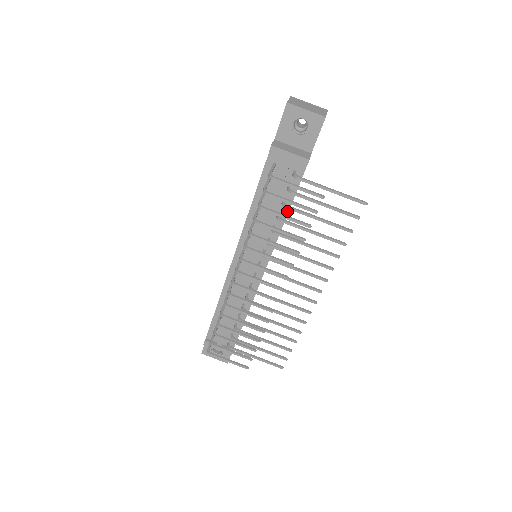
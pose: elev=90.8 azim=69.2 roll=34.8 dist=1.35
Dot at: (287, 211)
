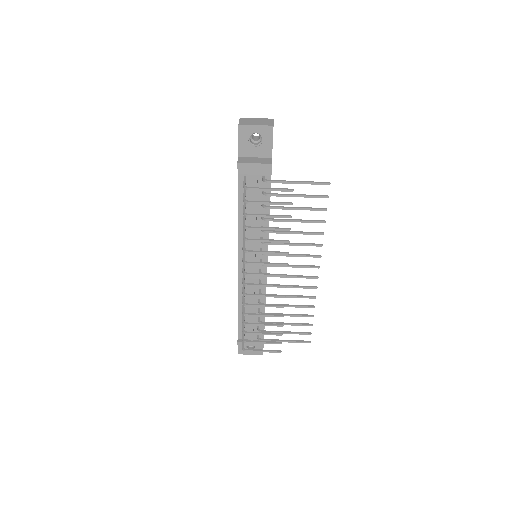
Dot at: (268, 211)
